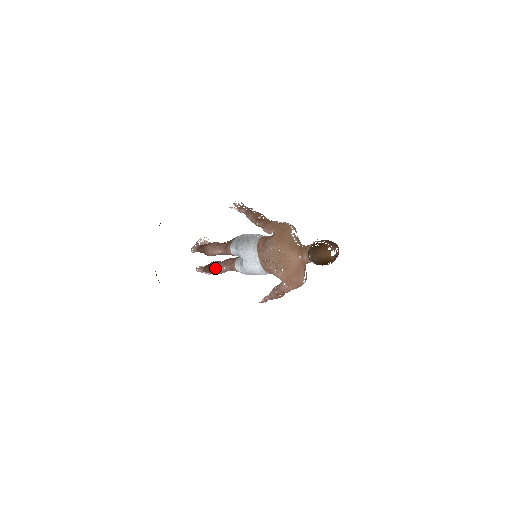
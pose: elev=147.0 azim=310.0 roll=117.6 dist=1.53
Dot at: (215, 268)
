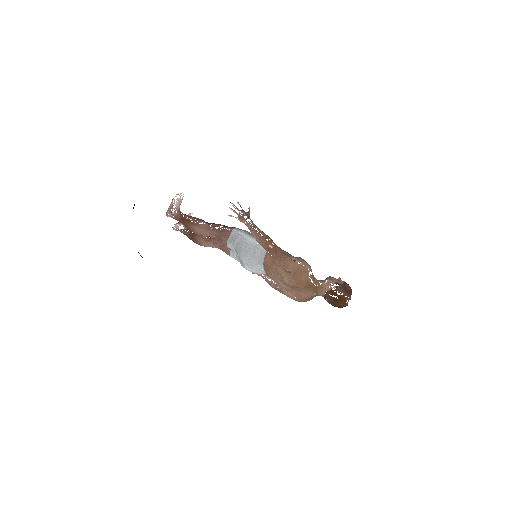
Dot at: (203, 245)
